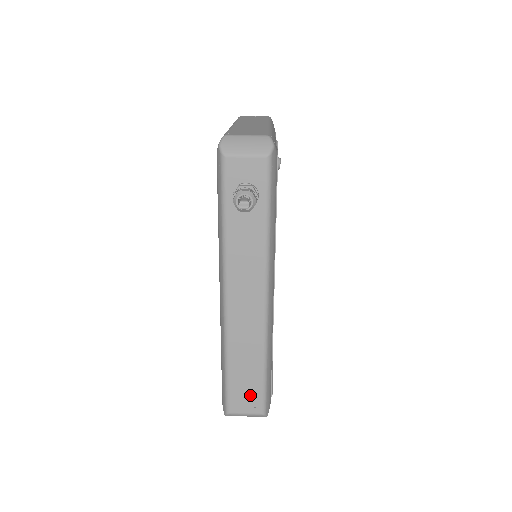
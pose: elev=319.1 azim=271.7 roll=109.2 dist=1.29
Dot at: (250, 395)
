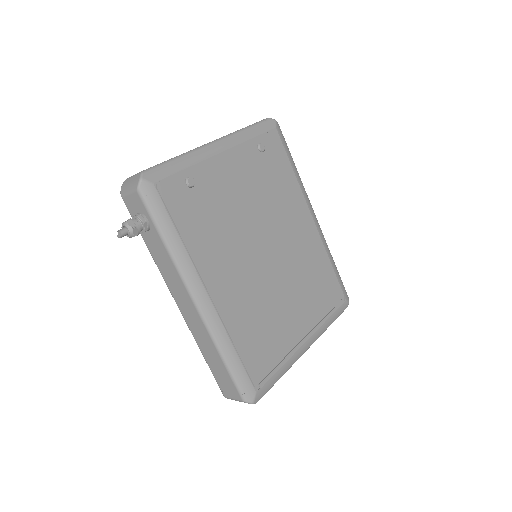
Dot at: (227, 383)
